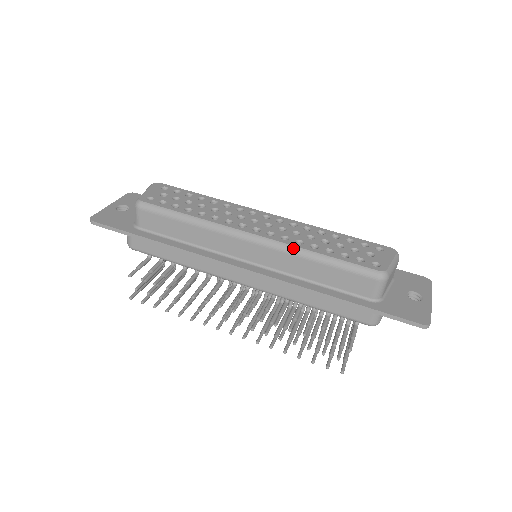
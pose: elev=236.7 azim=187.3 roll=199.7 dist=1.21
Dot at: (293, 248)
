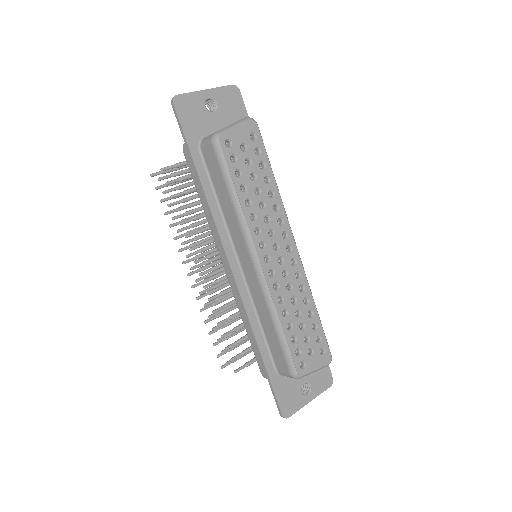
Dot at: (271, 301)
